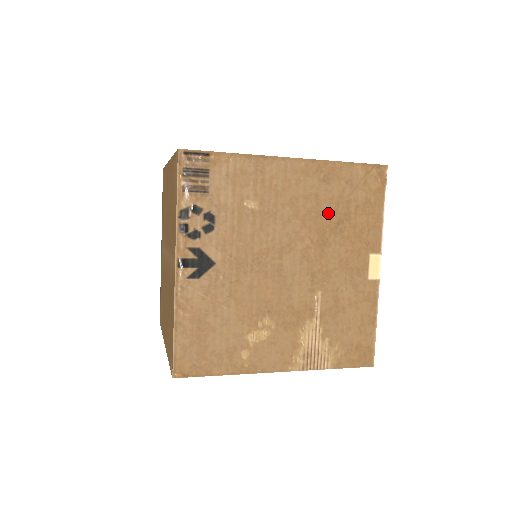
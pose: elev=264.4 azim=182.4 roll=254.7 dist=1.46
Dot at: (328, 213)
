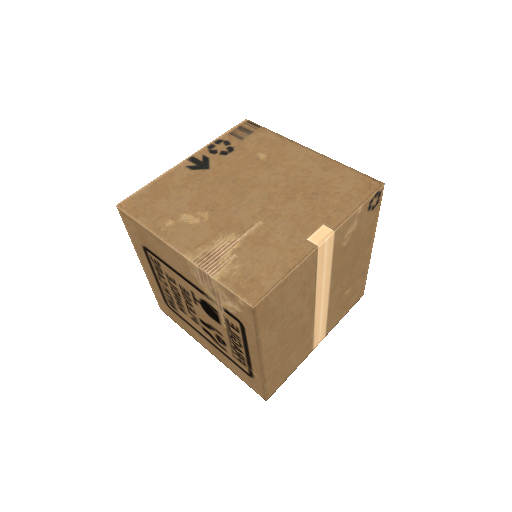
Dot at: (310, 185)
